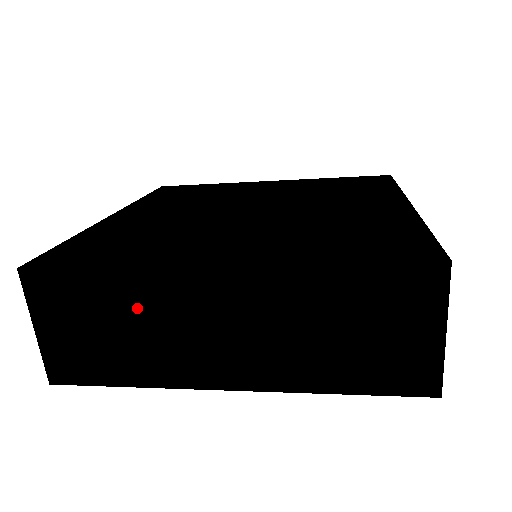
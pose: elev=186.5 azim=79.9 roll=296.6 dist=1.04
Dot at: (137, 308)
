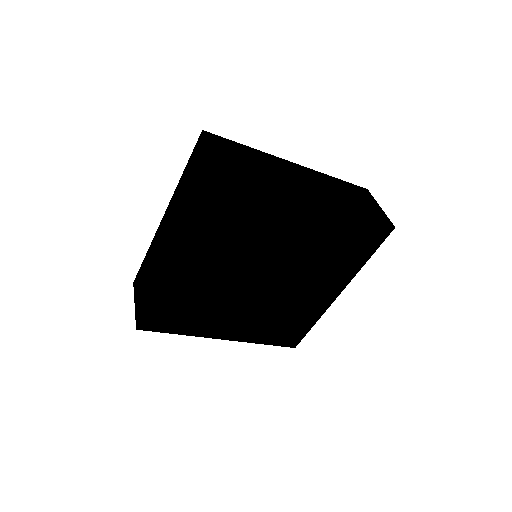
Dot at: (264, 162)
